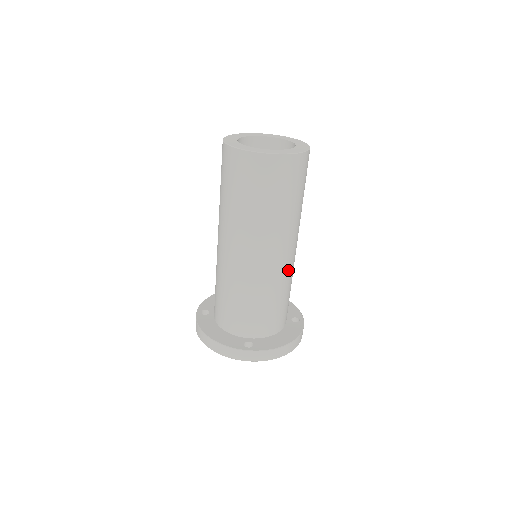
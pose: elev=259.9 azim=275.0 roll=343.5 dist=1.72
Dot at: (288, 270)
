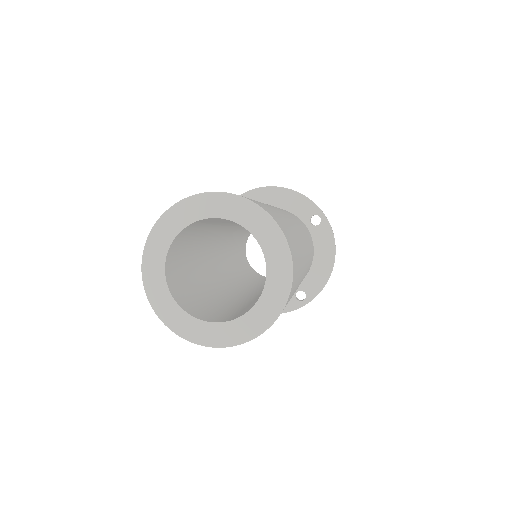
Dot at: (308, 257)
